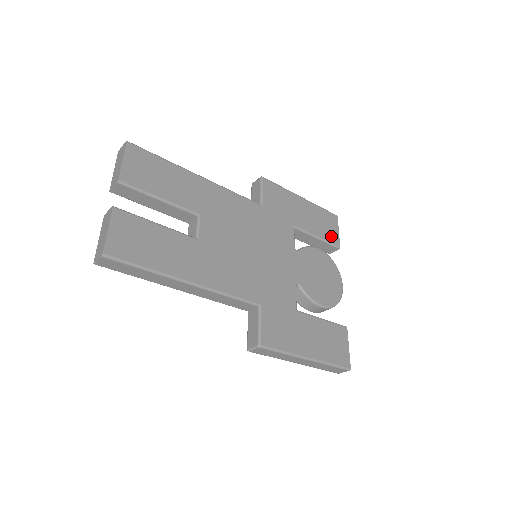
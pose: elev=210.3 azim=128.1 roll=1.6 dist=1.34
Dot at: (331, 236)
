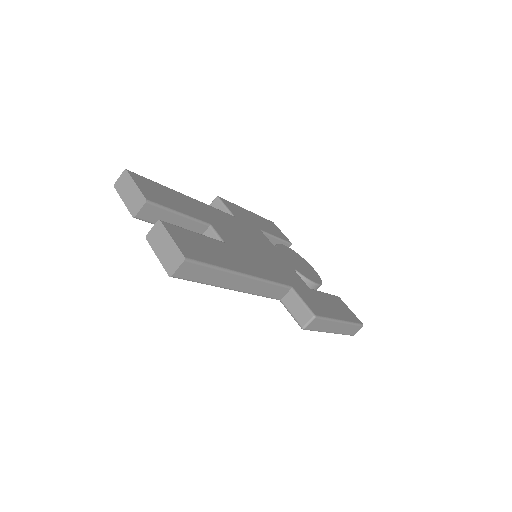
Dot at: (282, 236)
